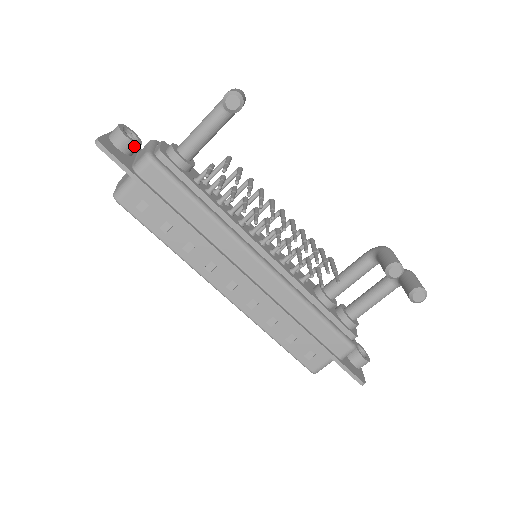
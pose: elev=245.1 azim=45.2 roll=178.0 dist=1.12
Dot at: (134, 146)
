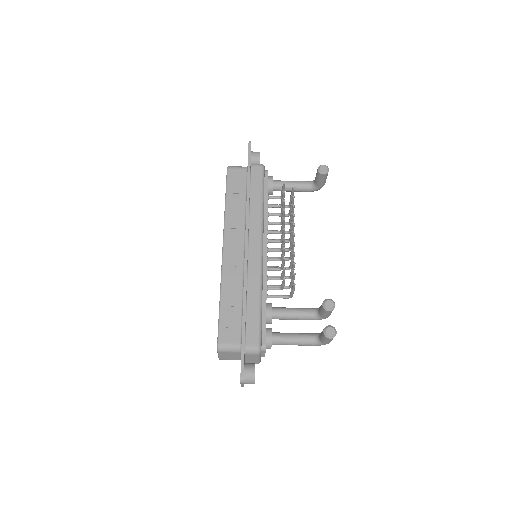
Dot at: (258, 162)
